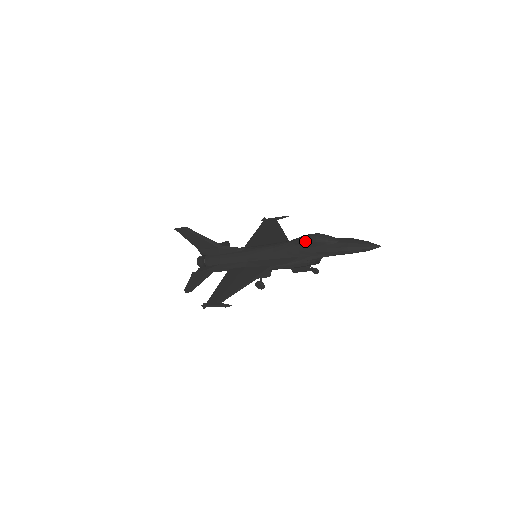
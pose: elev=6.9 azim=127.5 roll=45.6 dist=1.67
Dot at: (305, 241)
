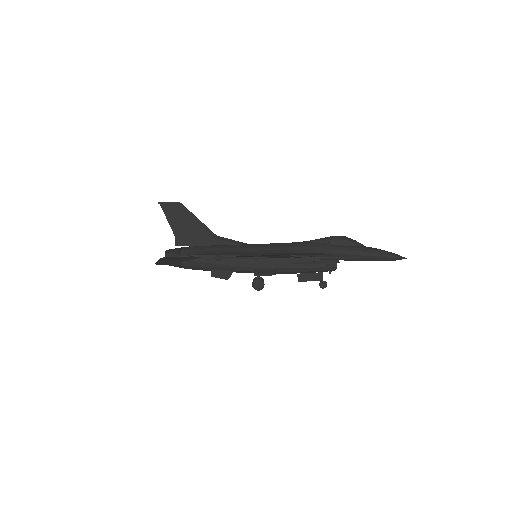
Dot at: (333, 238)
